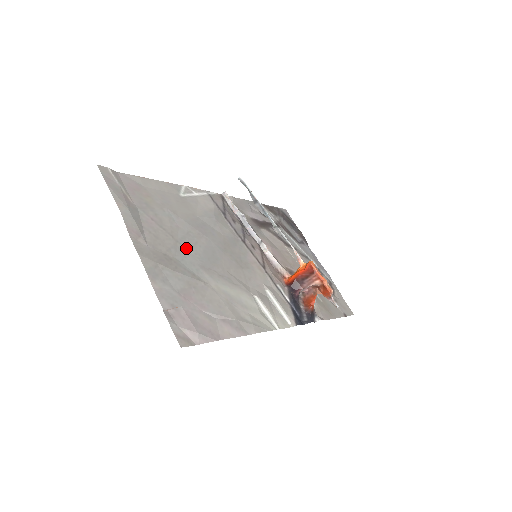
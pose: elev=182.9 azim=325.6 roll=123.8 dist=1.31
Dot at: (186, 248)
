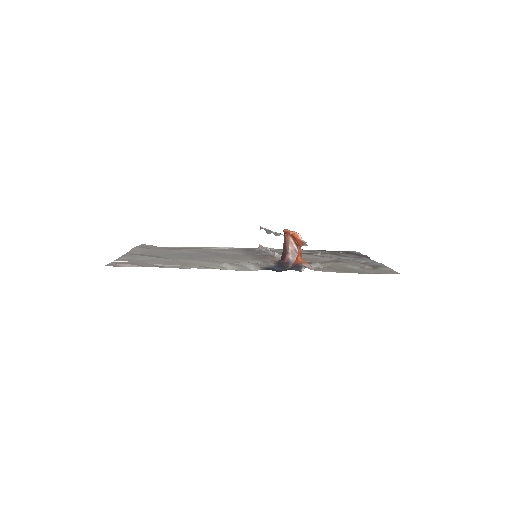
Dot at: (176, 255)
